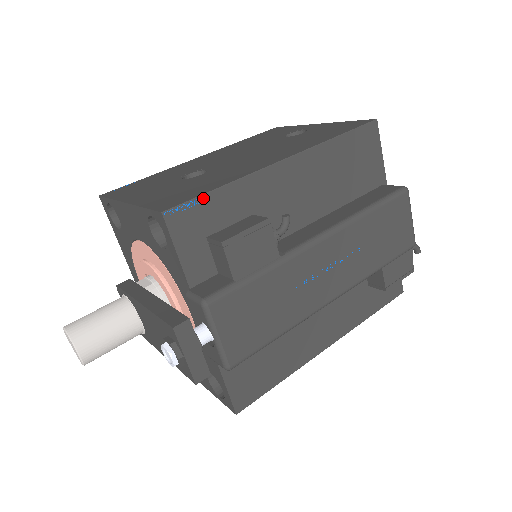
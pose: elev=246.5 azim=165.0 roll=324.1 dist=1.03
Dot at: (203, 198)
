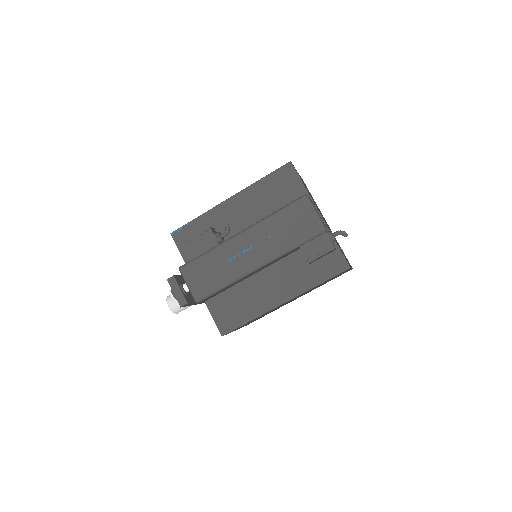
Dot at: (188, 224)
